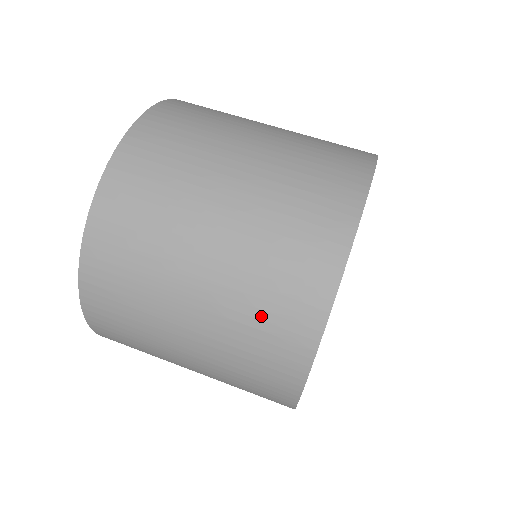
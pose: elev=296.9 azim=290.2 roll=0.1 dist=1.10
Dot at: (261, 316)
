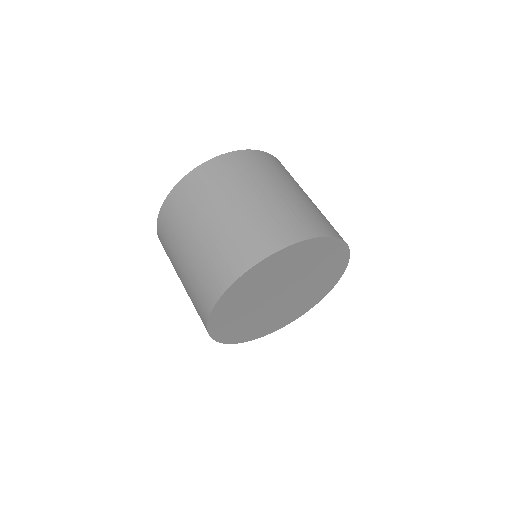
Dot at: (205, 272)
